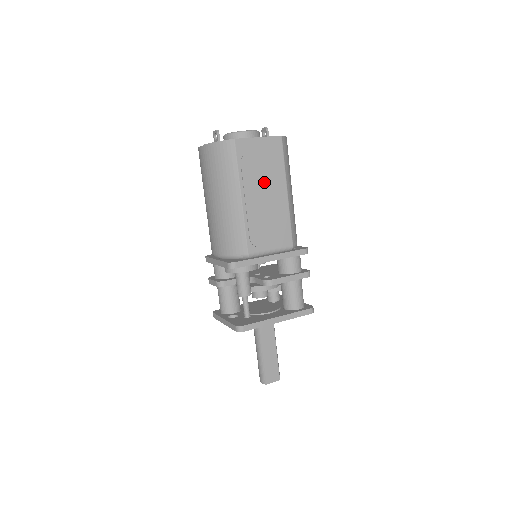
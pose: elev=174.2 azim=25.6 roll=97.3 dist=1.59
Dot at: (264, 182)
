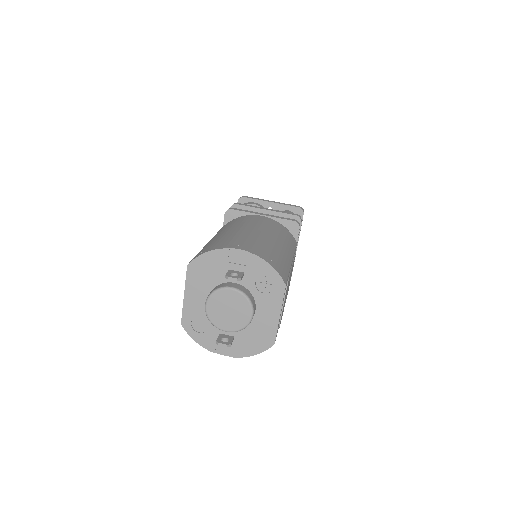
Dot at: (286, 294)
